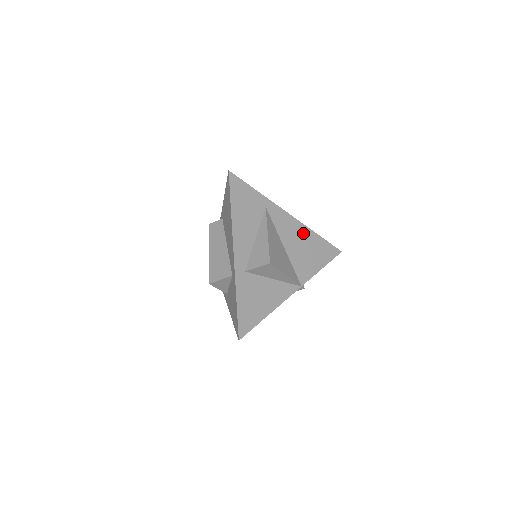
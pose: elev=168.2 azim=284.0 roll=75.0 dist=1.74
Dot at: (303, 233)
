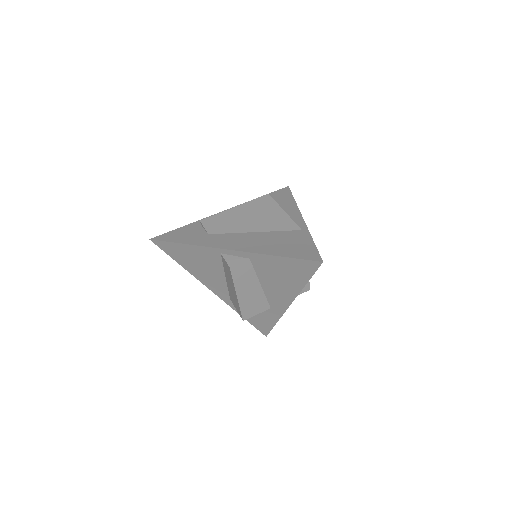
Dot at: occluded
